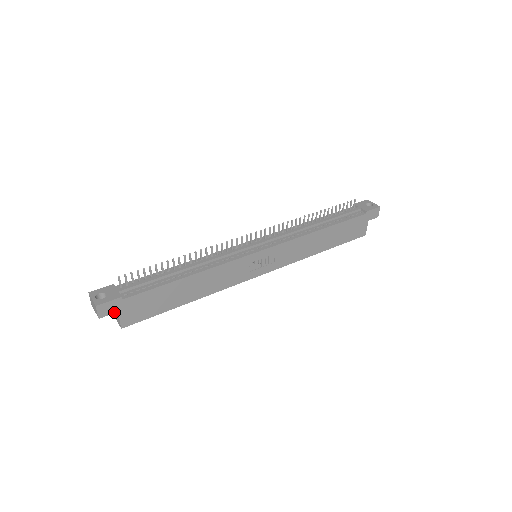
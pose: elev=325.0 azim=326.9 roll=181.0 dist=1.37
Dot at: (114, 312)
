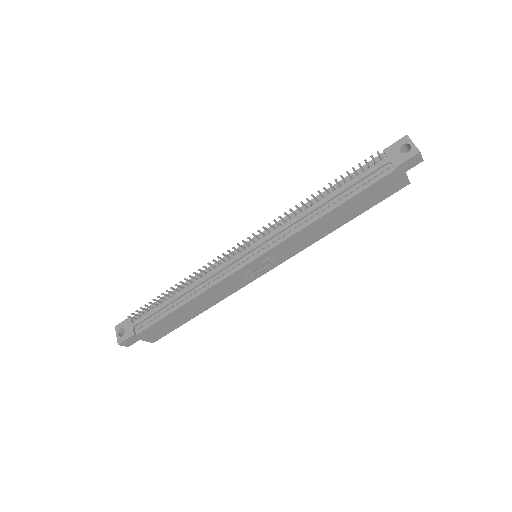
Dot at: occluded
